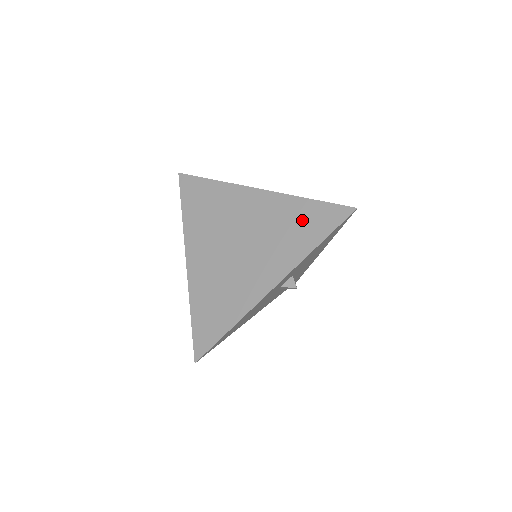
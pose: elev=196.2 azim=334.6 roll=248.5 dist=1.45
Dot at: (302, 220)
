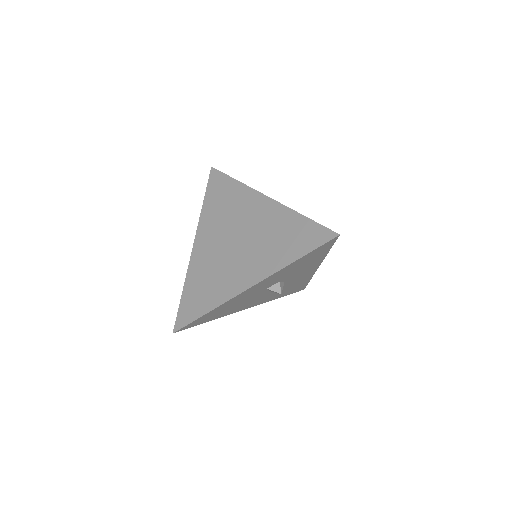
Dot at: (292, 233)
